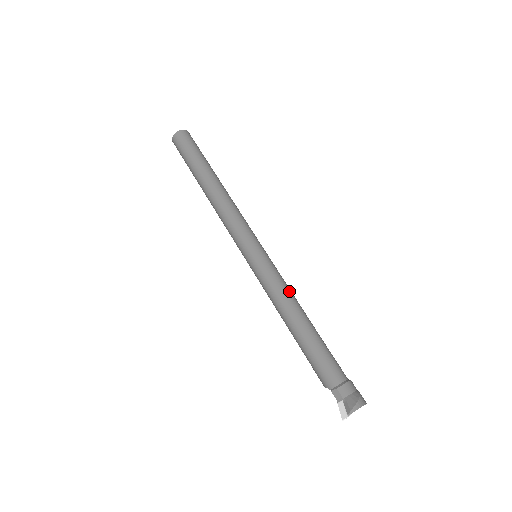
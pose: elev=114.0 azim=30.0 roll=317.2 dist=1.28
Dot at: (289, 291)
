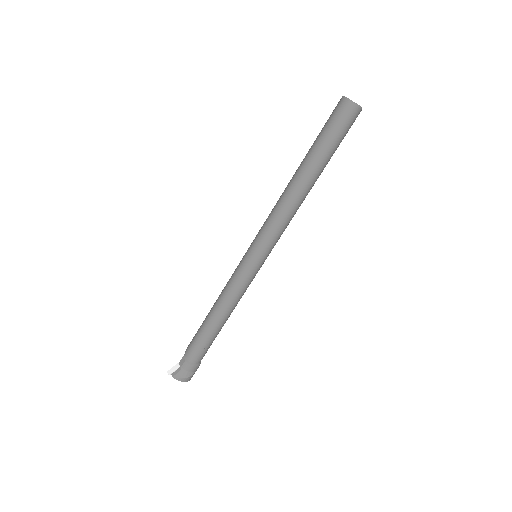
Dot at: (237, 299)
